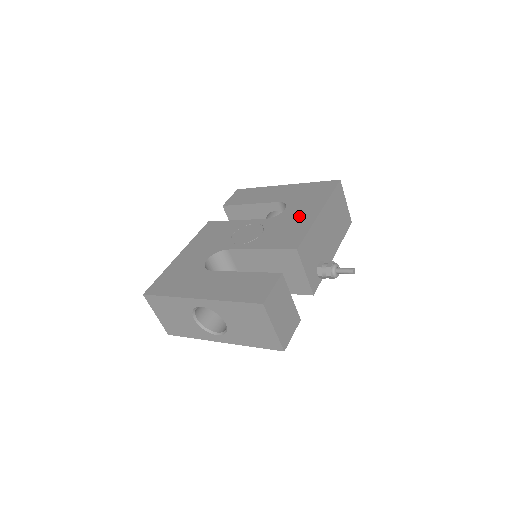
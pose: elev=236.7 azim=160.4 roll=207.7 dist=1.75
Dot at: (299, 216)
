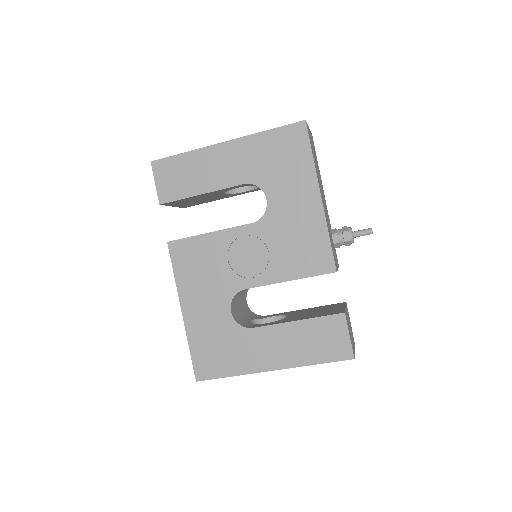
Dot at: (298, 211)
